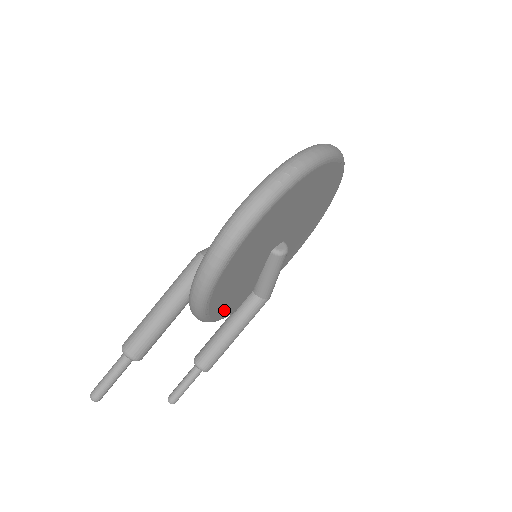
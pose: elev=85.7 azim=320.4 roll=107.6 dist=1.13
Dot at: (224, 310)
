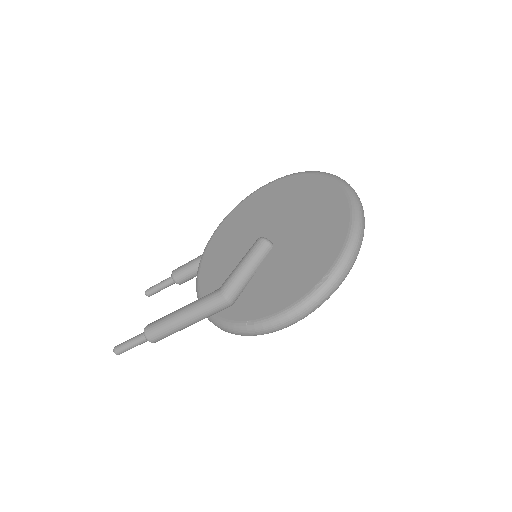
Dot at: occluded
